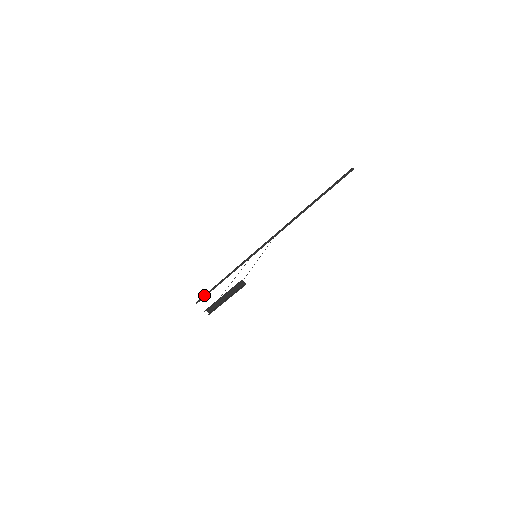
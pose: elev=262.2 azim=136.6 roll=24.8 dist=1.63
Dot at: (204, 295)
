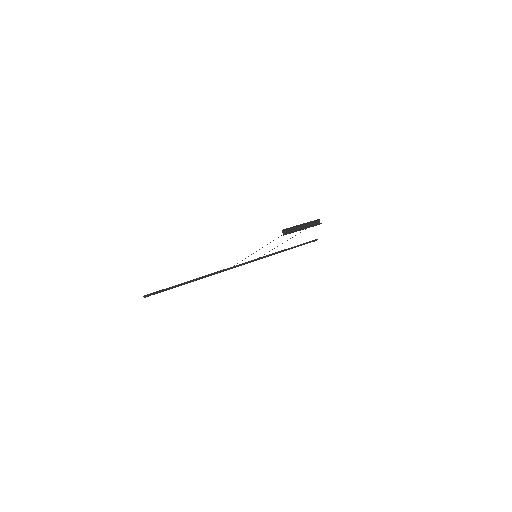
Dot at: (161, 290)
